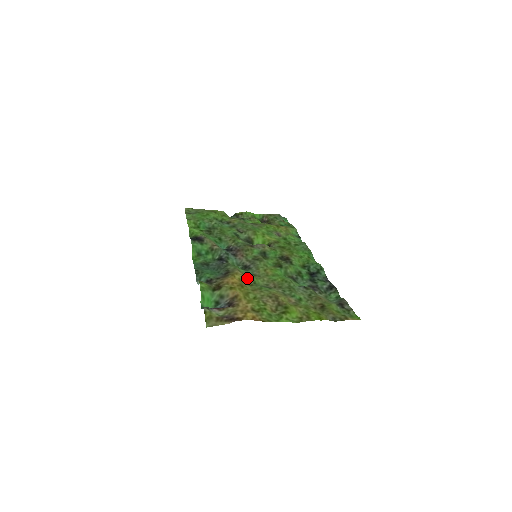
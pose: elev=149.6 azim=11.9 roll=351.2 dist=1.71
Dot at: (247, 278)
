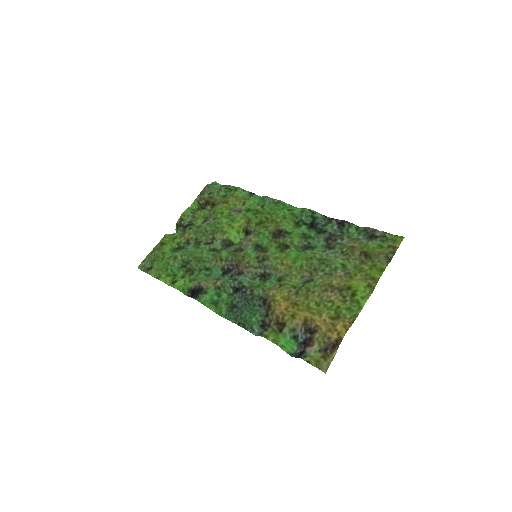
Dot at: (284, 289)
